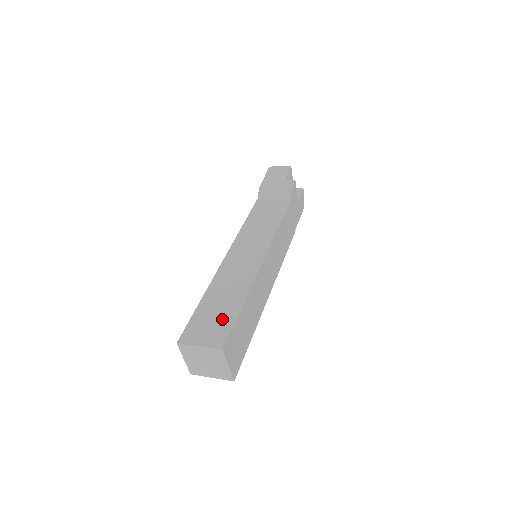
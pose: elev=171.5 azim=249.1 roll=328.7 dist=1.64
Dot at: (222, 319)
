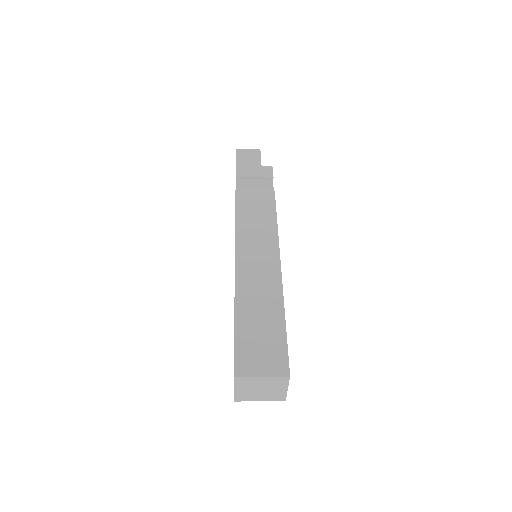
Dot at: (271, 341)
